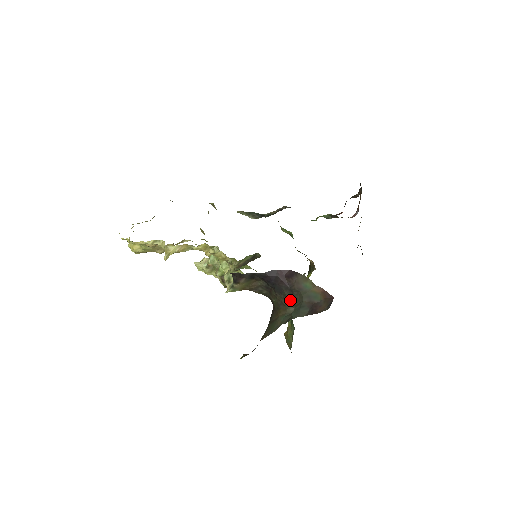
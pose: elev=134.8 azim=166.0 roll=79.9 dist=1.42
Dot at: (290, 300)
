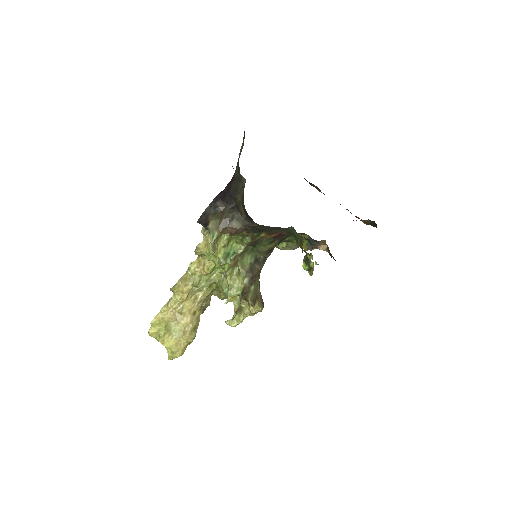
Dot at: (241, 182)
